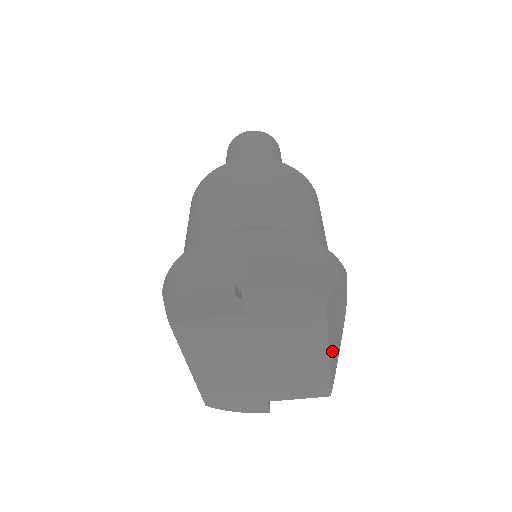
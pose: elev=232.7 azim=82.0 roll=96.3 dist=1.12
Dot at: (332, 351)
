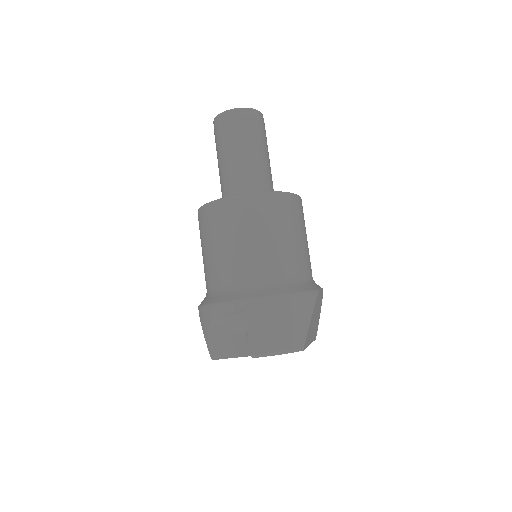
Dot at: occluded
